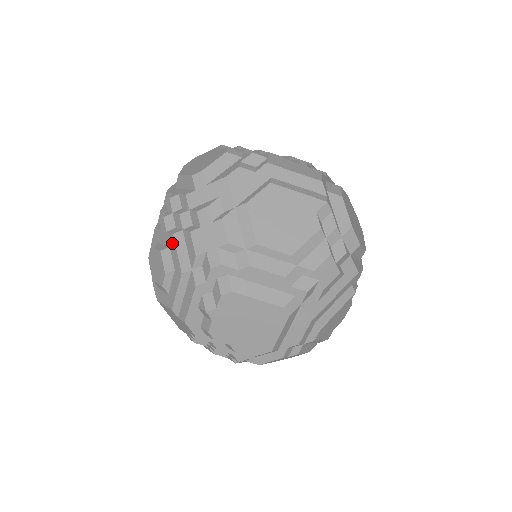
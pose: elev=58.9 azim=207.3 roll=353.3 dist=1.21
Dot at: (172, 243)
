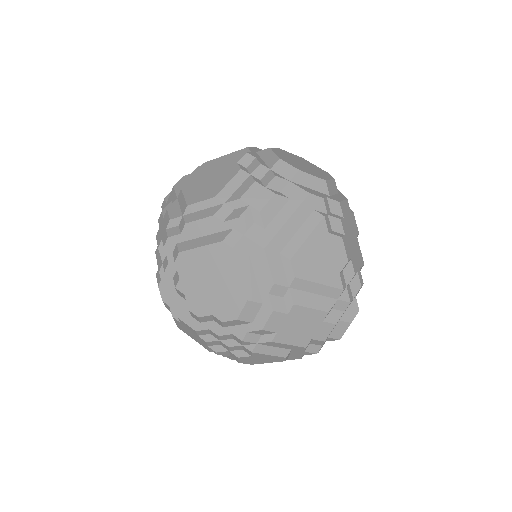
Dot at: occluded
